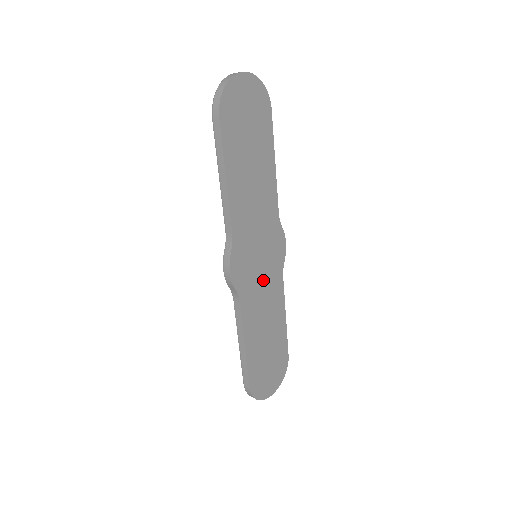
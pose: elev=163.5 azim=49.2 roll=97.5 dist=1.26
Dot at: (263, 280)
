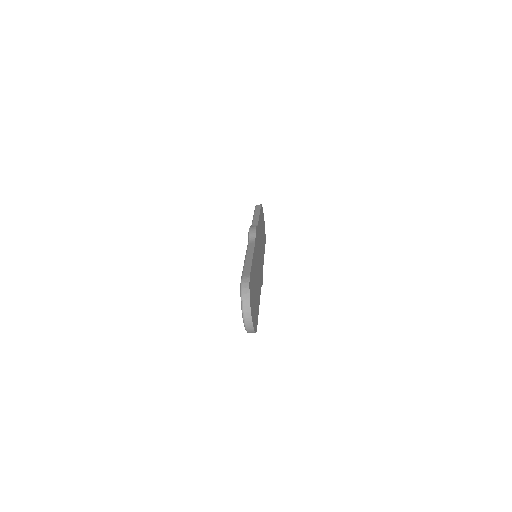
Dot at: (258, 265)
